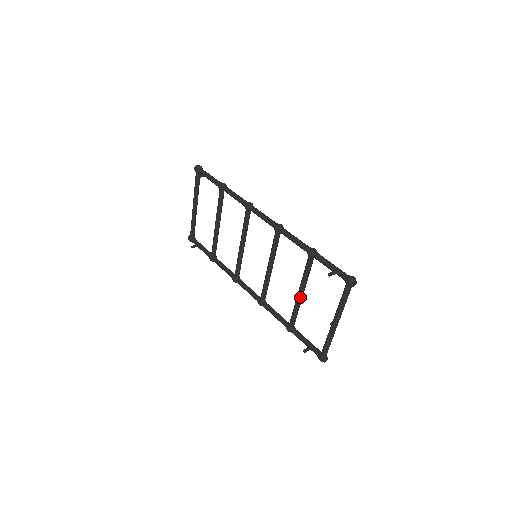
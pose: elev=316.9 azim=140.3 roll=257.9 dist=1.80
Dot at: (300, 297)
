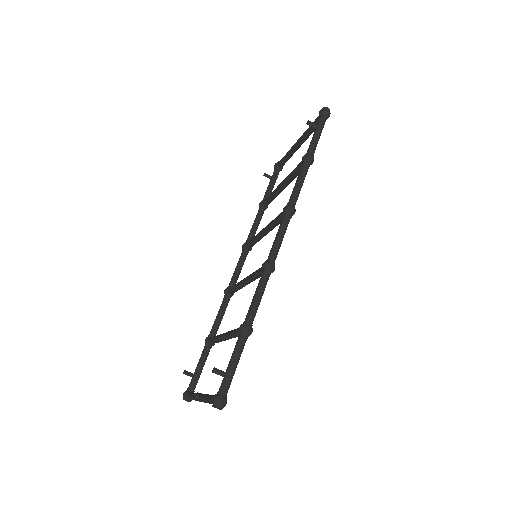
Dot at: (221, 338)
